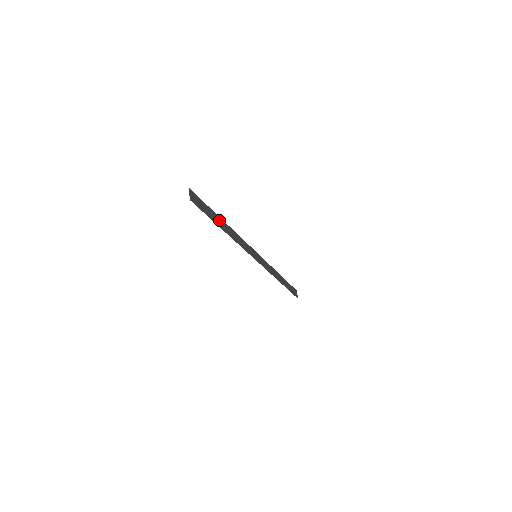
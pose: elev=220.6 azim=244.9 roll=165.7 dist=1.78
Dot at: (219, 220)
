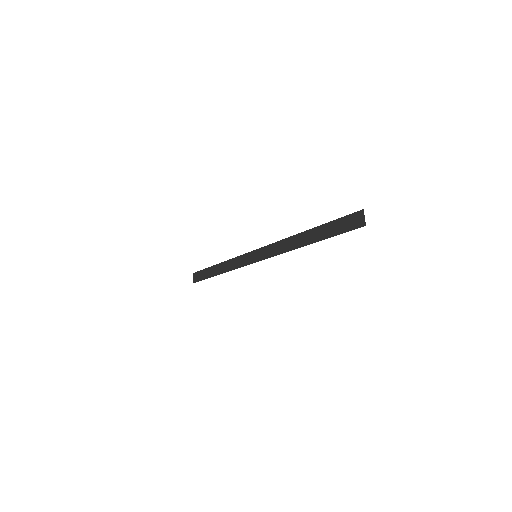
Dot at: (314, 233)
